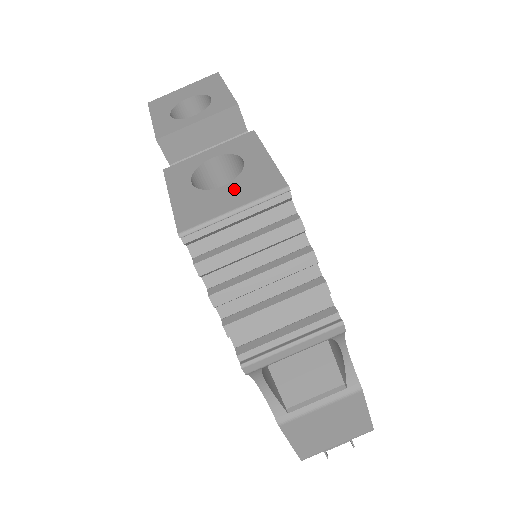
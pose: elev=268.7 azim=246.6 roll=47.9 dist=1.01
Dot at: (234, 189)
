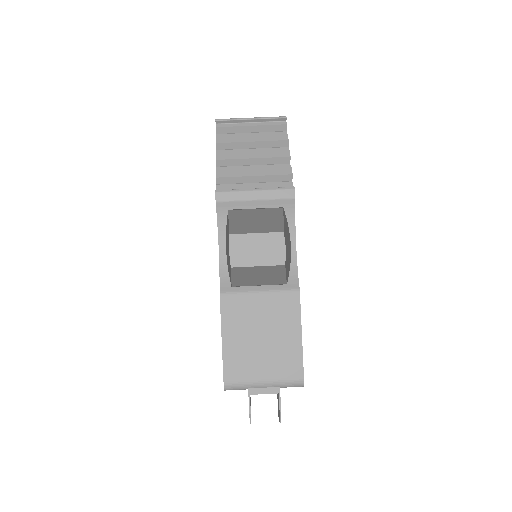
Dot at: occluded
